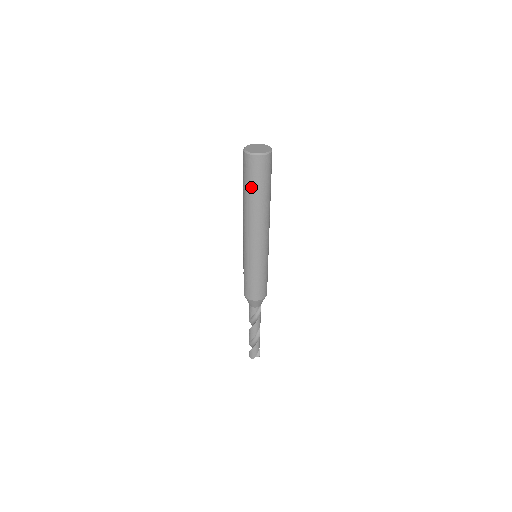
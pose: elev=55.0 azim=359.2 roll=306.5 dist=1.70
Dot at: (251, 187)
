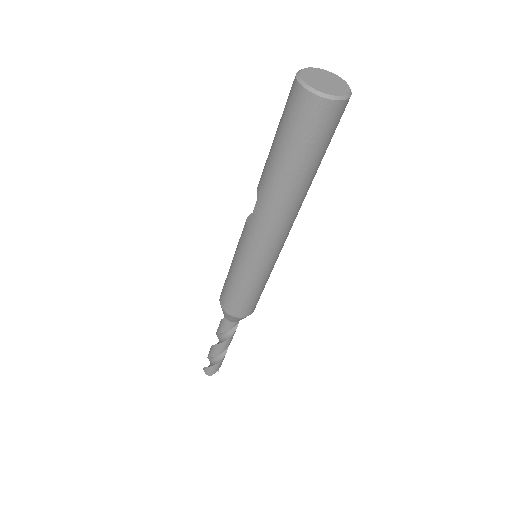
Dot at: (296, 156)
